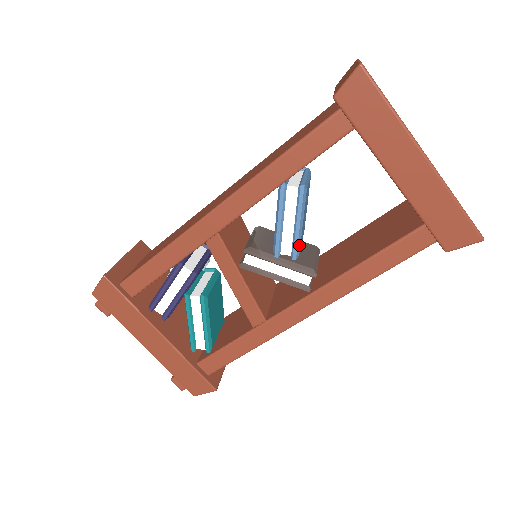
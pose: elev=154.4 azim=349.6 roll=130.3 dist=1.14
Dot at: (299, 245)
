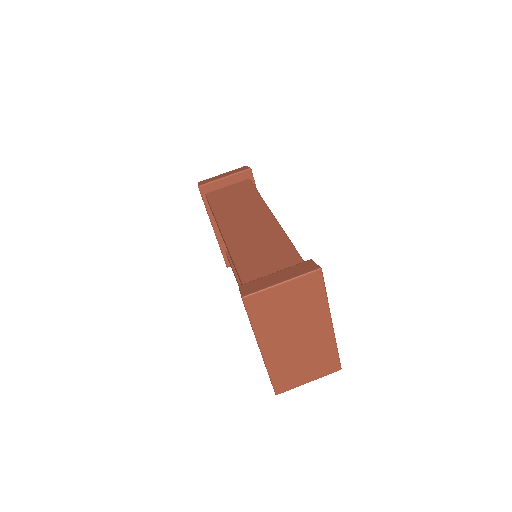
Dot at: occluded
